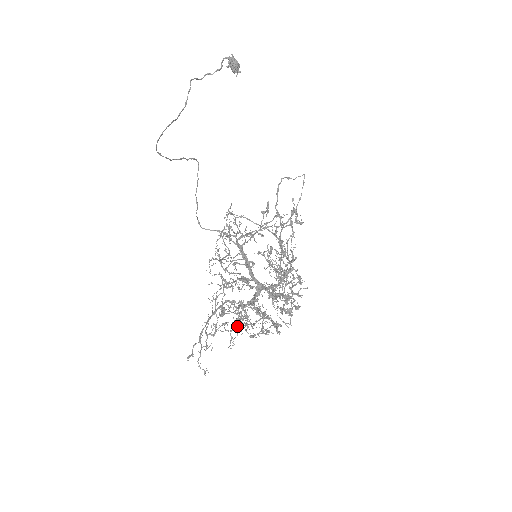
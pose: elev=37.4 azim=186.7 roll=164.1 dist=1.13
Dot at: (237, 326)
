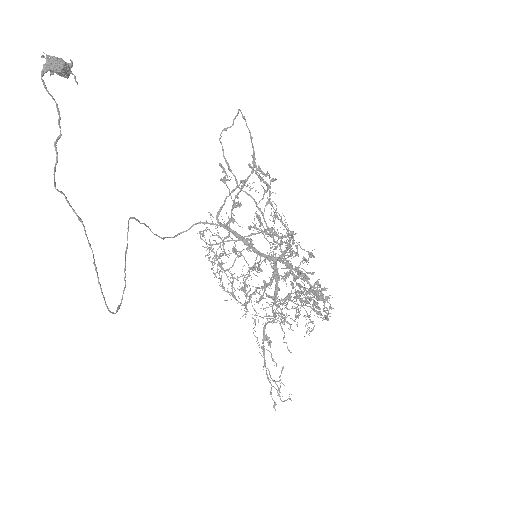
Dot at: (284, 333)
